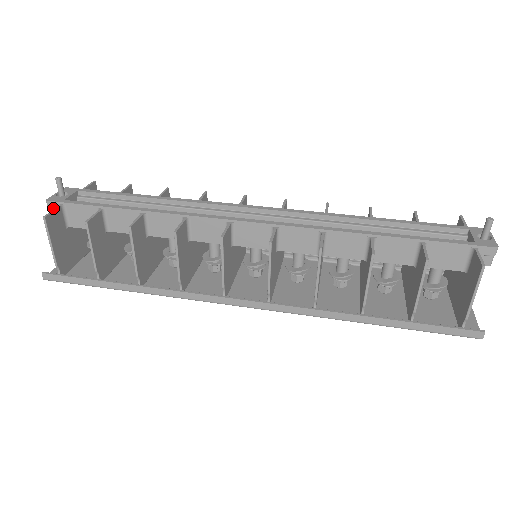
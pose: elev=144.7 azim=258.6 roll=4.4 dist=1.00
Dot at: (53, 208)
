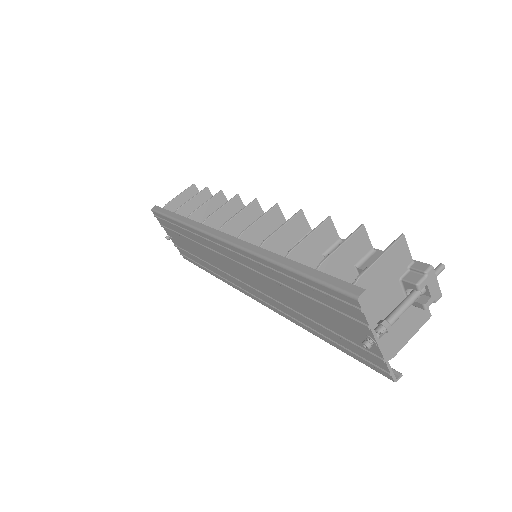
Dot at: occluded
